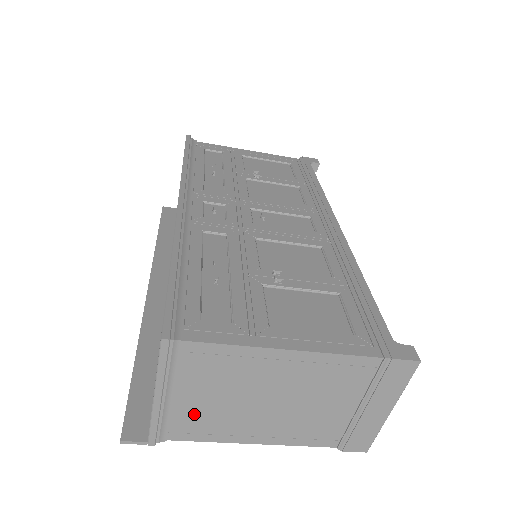
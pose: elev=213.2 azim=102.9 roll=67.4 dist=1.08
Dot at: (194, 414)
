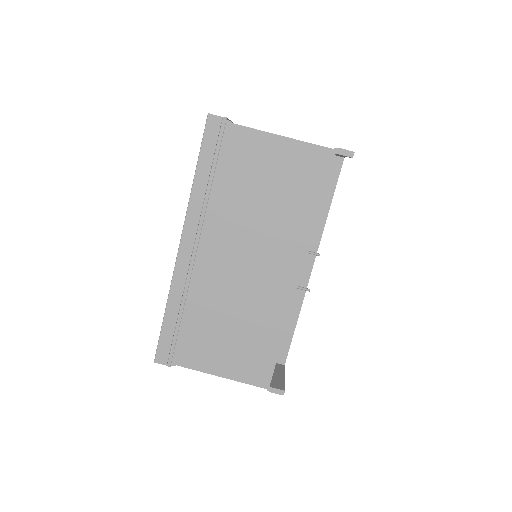
Dot at: occluded
